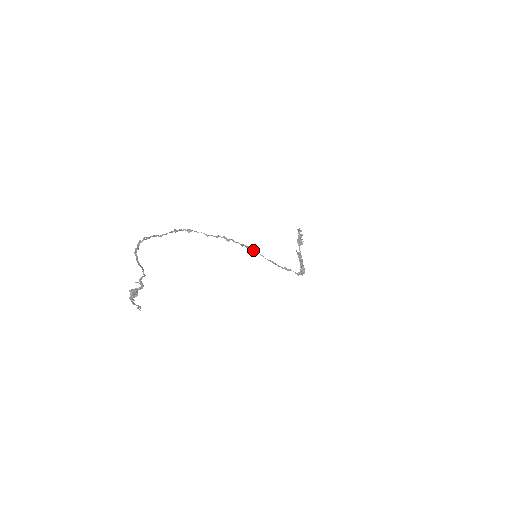
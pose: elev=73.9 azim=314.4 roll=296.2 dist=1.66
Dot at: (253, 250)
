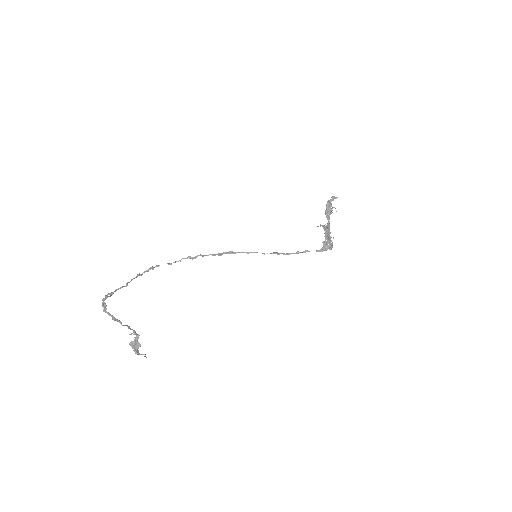
Dot at: occluded
